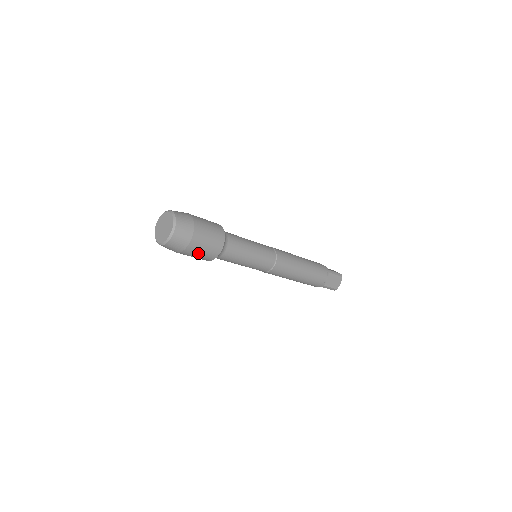
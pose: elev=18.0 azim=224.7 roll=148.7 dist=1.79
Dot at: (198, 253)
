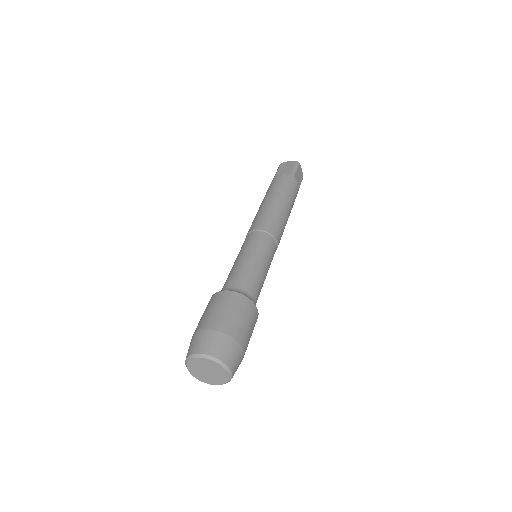
Dot at: occluded
